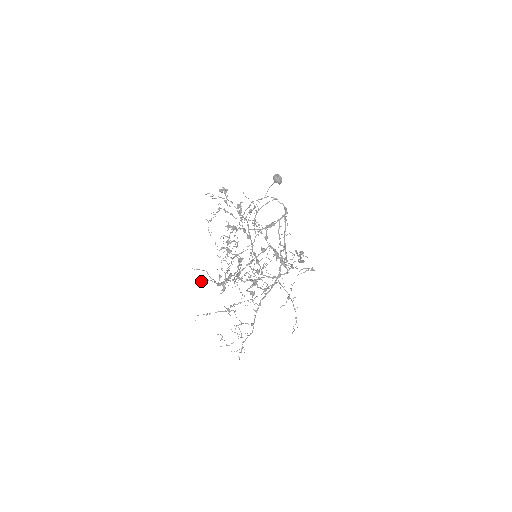
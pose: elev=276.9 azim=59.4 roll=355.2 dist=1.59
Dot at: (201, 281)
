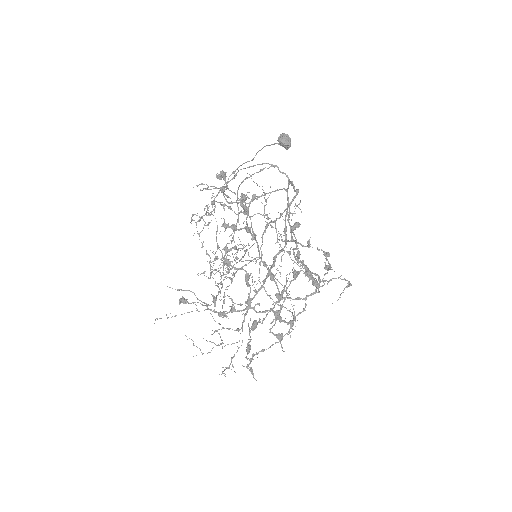
Dot at: (183, 303)
